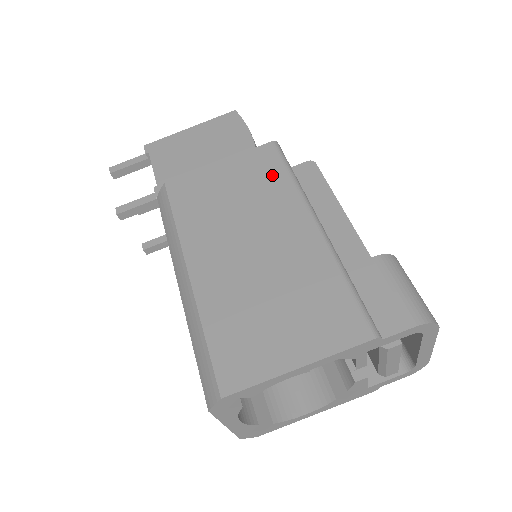
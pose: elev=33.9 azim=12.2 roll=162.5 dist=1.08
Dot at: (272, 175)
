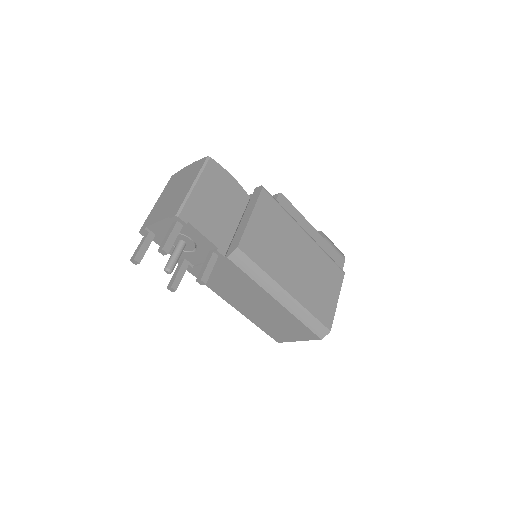
Dot at: (278, 213)
